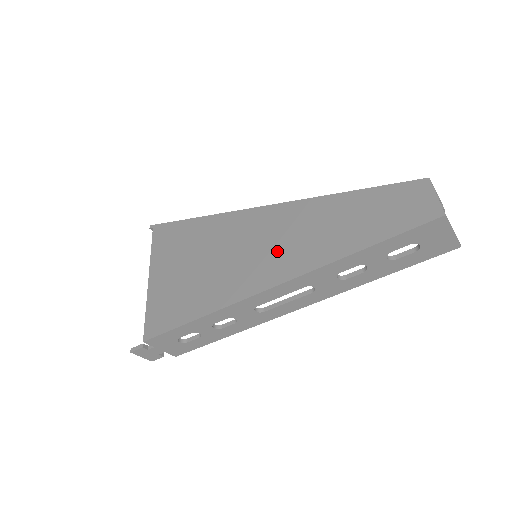
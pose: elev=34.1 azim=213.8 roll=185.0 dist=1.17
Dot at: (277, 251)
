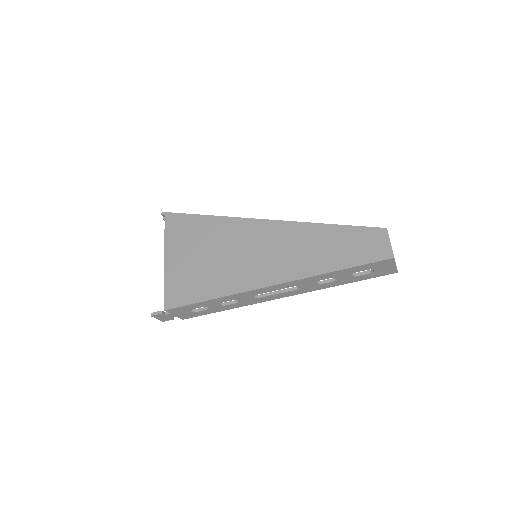
Dot at: (276, 258)
